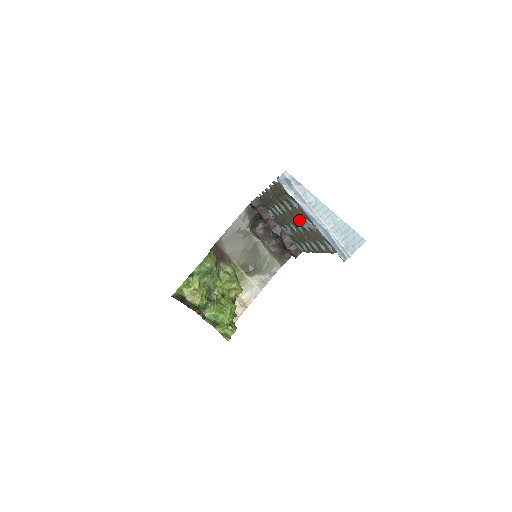
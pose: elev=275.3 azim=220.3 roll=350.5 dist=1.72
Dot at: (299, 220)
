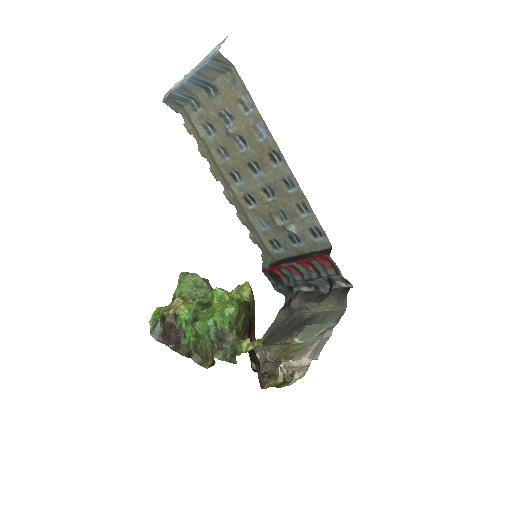
Dot at: (239, 154)
